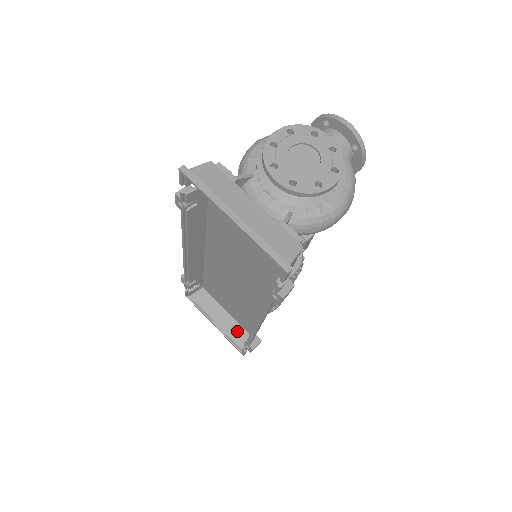
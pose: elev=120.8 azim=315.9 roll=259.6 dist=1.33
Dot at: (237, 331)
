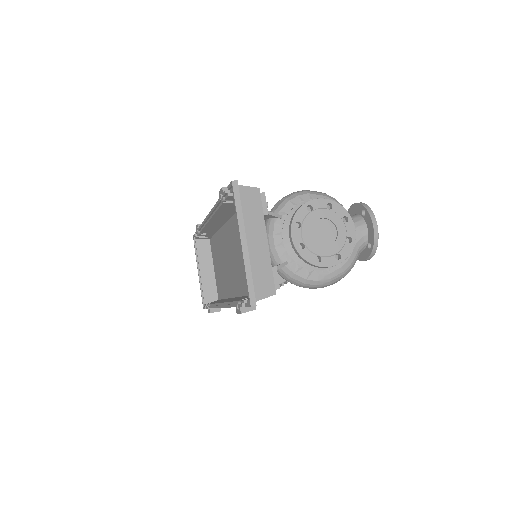
Dot at: (211, 289)
